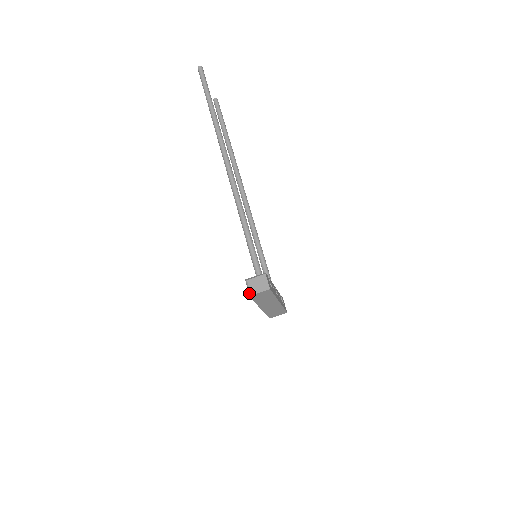
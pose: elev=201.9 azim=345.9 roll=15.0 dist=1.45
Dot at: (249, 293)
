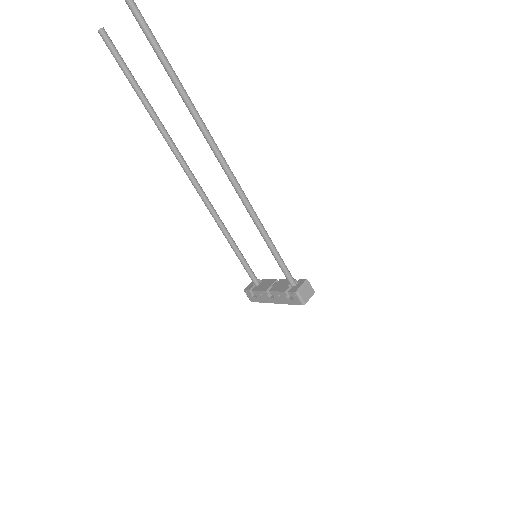
Dot at: (303, 303)
